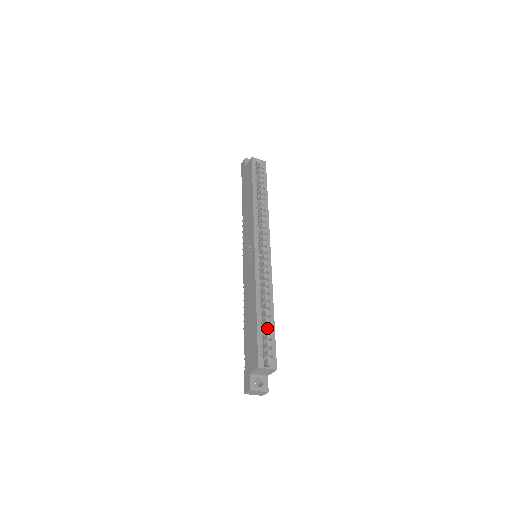
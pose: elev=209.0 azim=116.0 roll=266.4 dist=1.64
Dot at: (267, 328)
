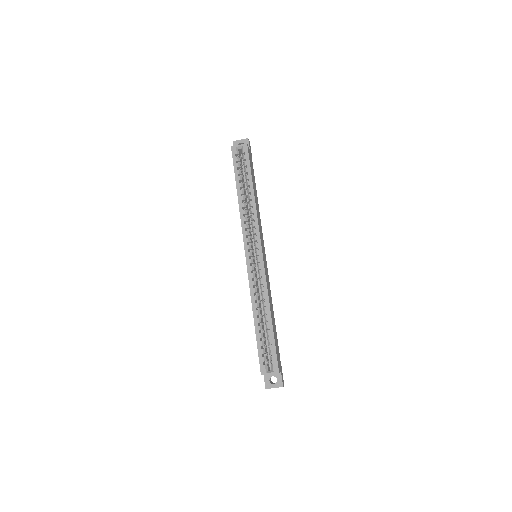
Dot at: (267, 335)
